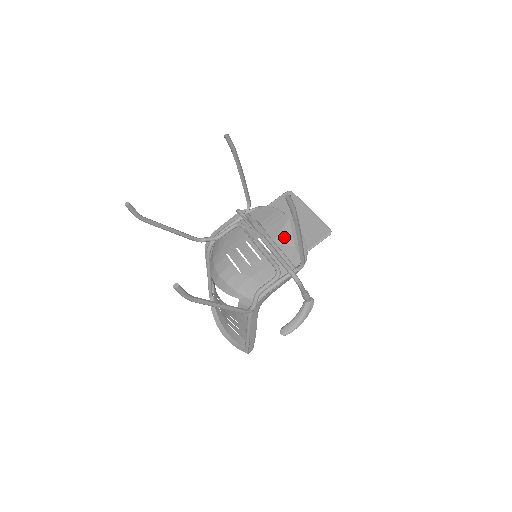
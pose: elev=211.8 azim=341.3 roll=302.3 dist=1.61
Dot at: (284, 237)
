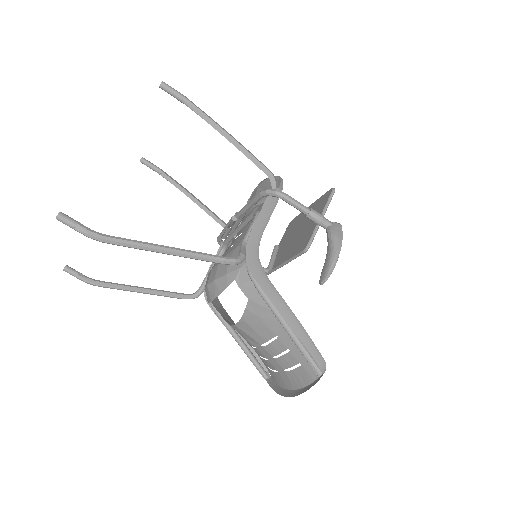
Dot at: occluded
